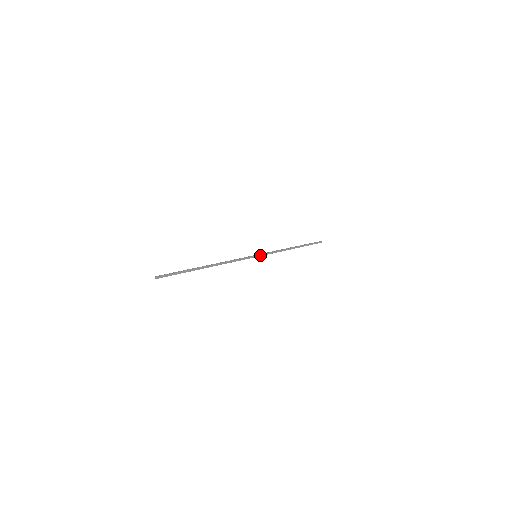
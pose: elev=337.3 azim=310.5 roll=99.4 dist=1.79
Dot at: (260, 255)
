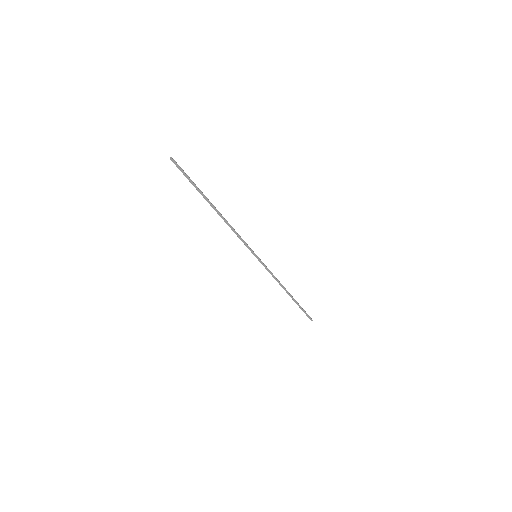
Dot at: (260, 260)
